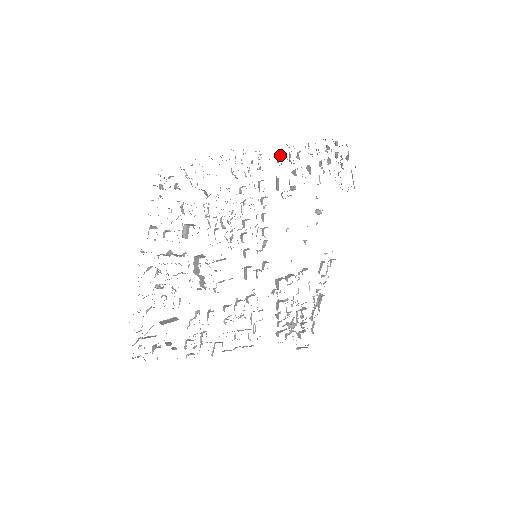
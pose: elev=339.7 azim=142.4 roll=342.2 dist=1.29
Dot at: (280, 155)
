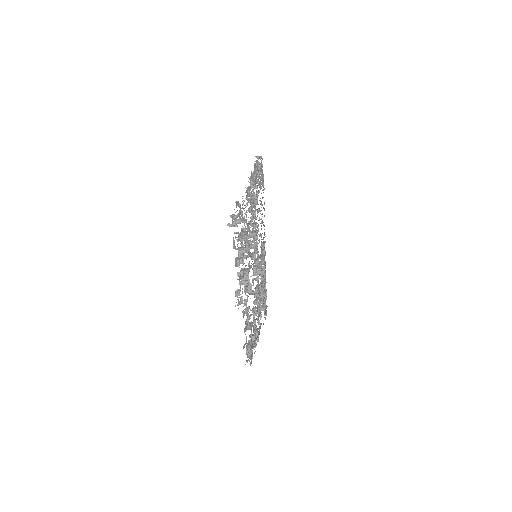
Dot at: (255, 177)
